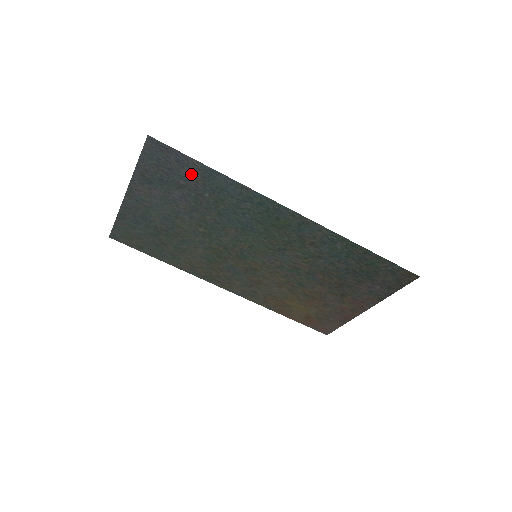
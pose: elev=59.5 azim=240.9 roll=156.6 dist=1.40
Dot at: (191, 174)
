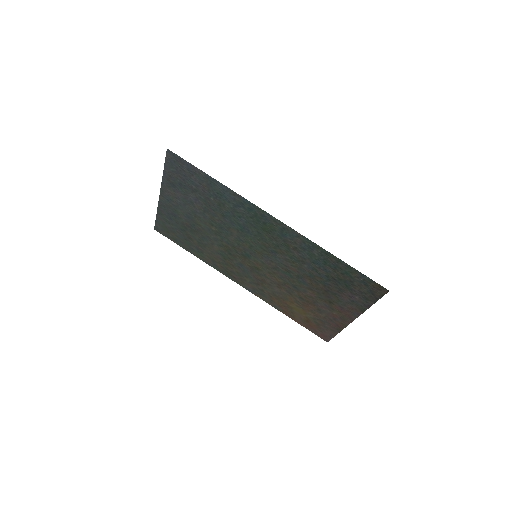
Dot at: (199, 181)
